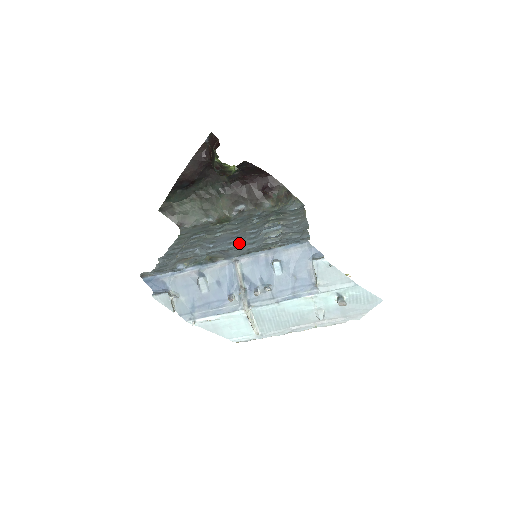
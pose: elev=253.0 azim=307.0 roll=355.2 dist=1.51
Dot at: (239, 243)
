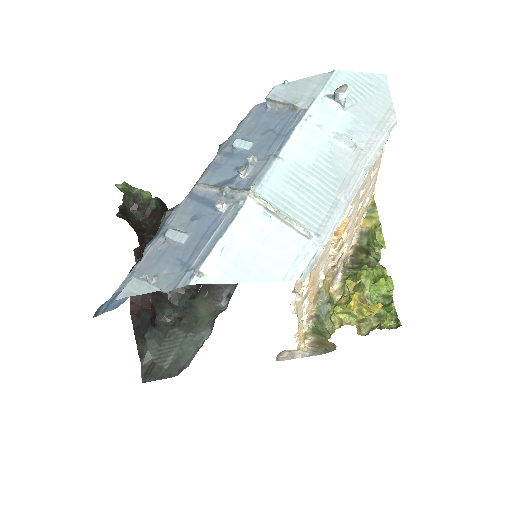
Dot at: occluded
